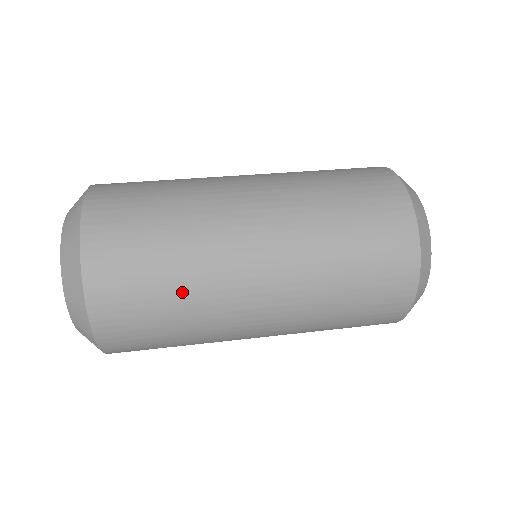
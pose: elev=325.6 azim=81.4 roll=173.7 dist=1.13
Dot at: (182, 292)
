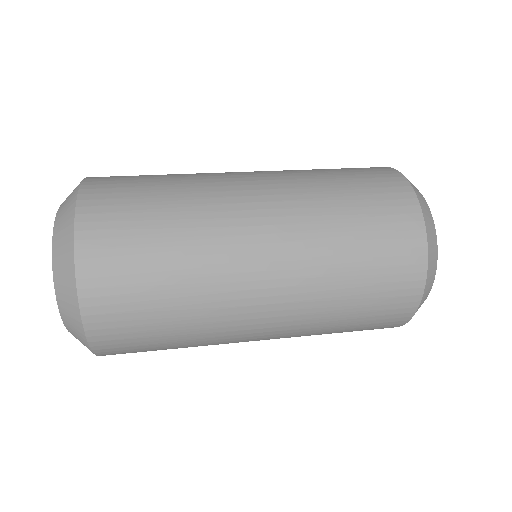
Dot at: (183, 318)
